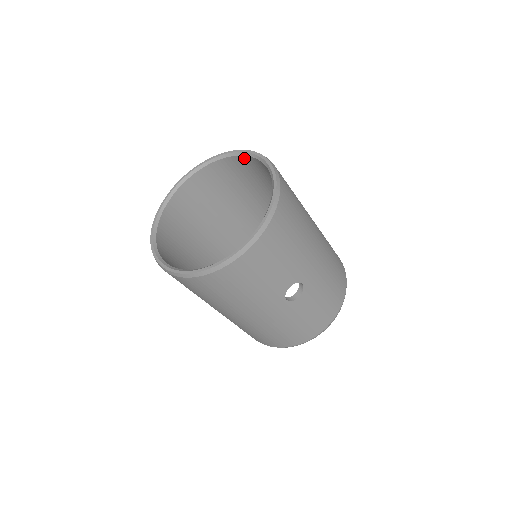
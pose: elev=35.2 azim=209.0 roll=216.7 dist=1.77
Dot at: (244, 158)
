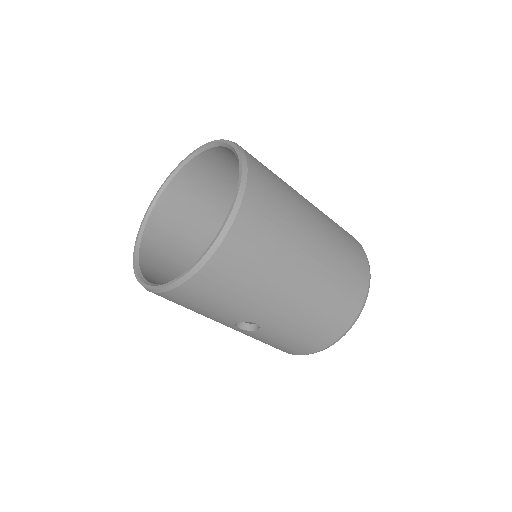
Dot at: occluded
